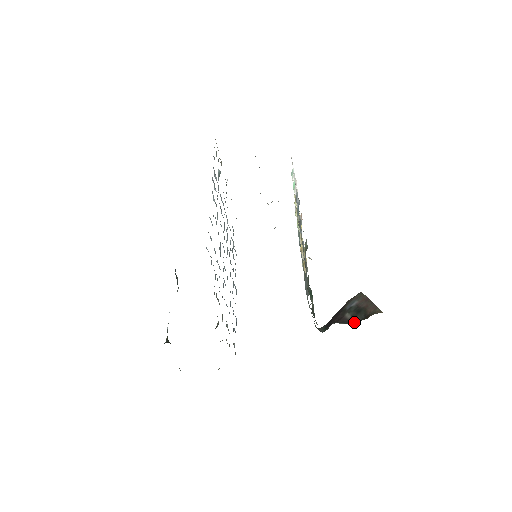
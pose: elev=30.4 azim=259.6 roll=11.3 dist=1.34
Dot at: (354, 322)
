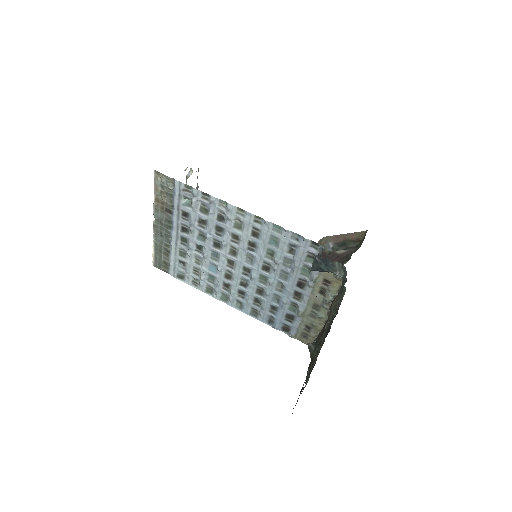
Dot at: (356, 248)
